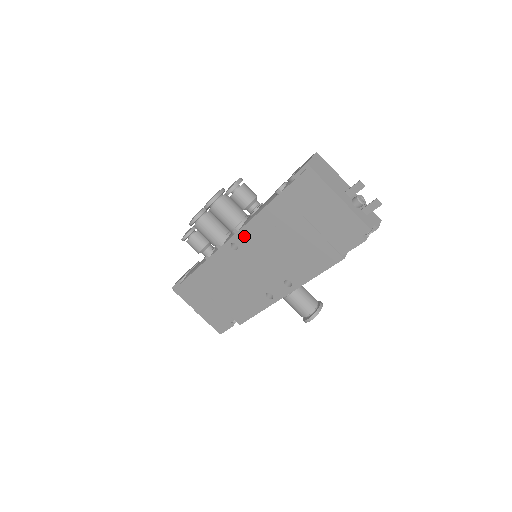
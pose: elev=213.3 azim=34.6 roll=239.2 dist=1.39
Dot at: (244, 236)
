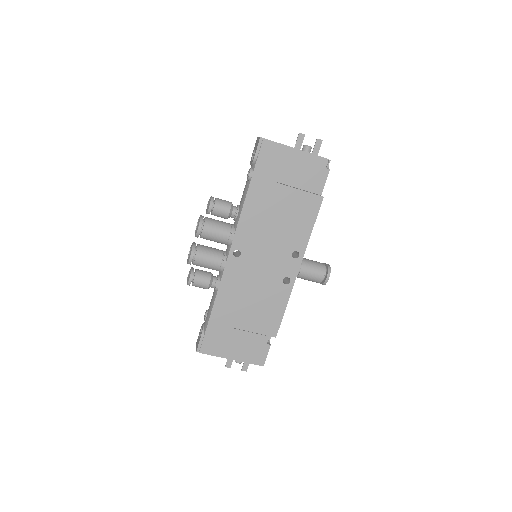
Dot at: (241, 236)
